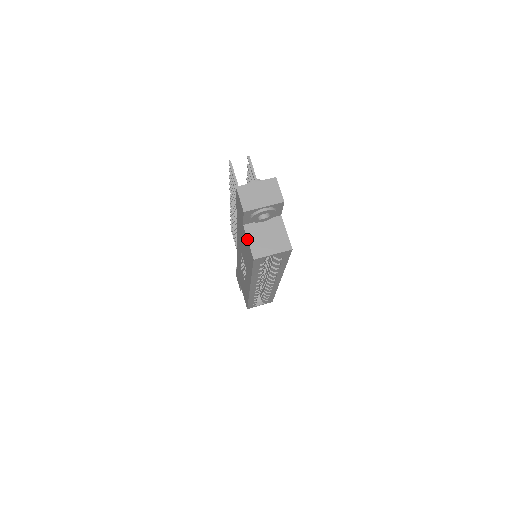
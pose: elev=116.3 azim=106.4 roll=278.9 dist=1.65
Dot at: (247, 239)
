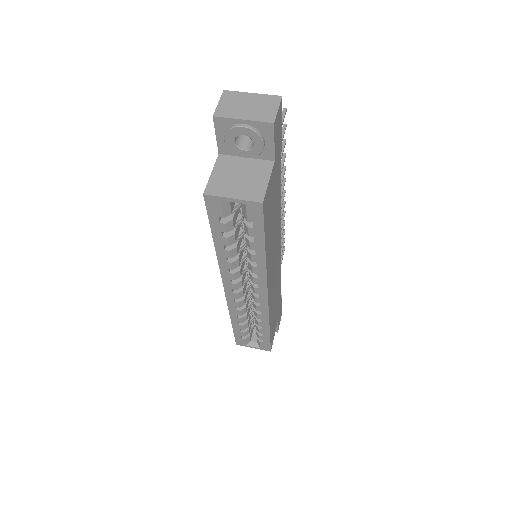
Dot at: (212, 170)
